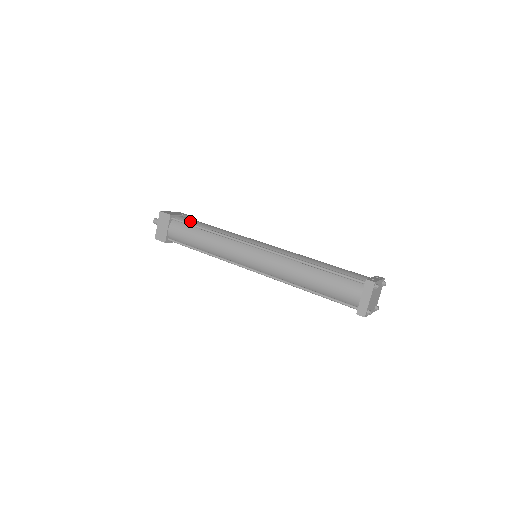
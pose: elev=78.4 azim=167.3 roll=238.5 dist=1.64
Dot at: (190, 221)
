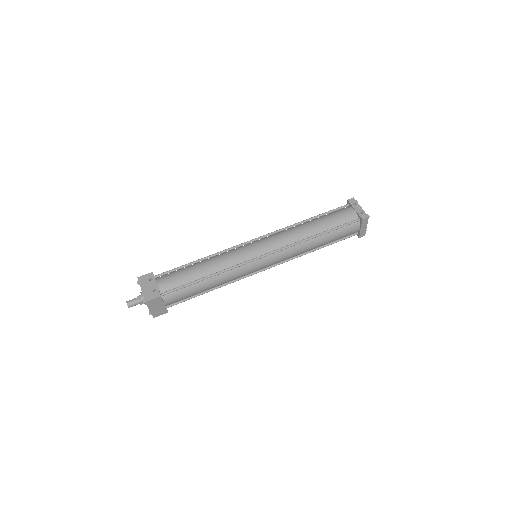
Dot at: (178, 282)
